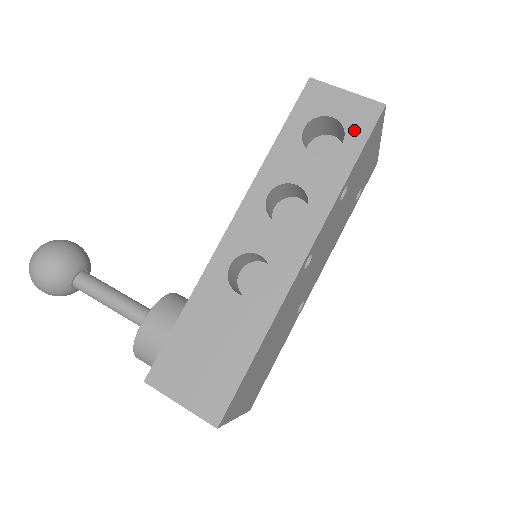
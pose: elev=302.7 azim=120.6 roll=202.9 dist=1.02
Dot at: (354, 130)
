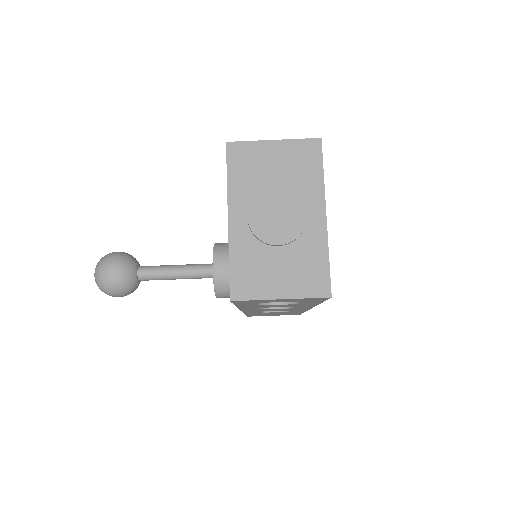
Dot at: occluded
